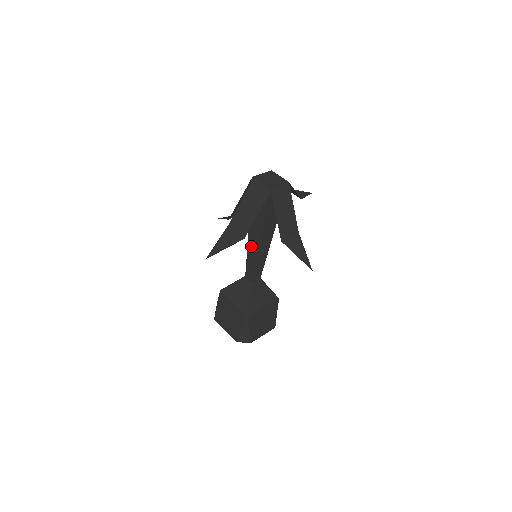
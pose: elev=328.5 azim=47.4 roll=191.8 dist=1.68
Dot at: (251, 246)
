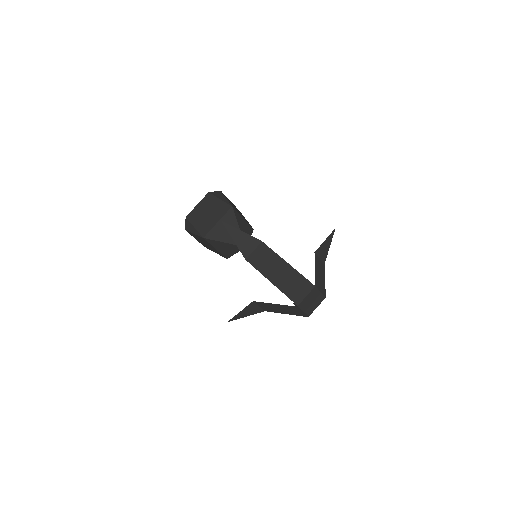
Dot at: occluded
